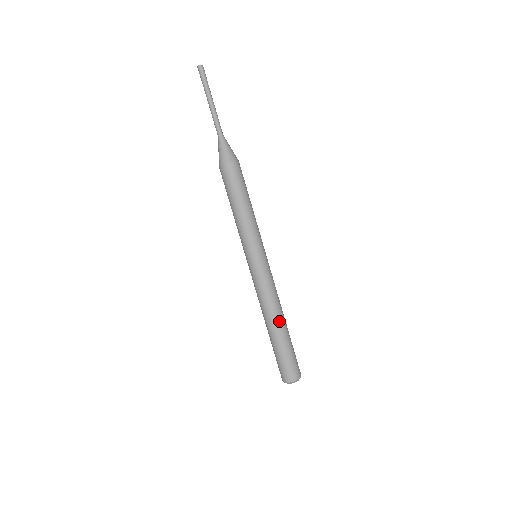
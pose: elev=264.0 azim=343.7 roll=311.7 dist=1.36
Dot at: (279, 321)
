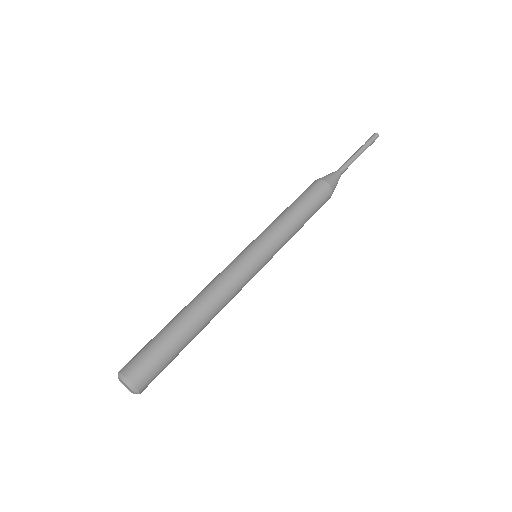
Dot at: (199, 312)
